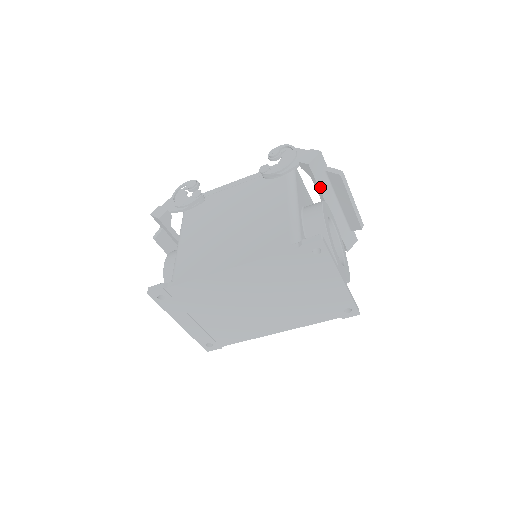
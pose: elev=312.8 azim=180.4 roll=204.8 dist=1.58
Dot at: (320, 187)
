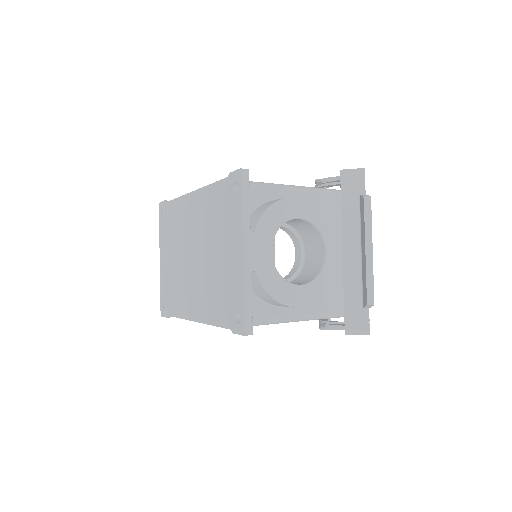
Dot at: (343, 209)
